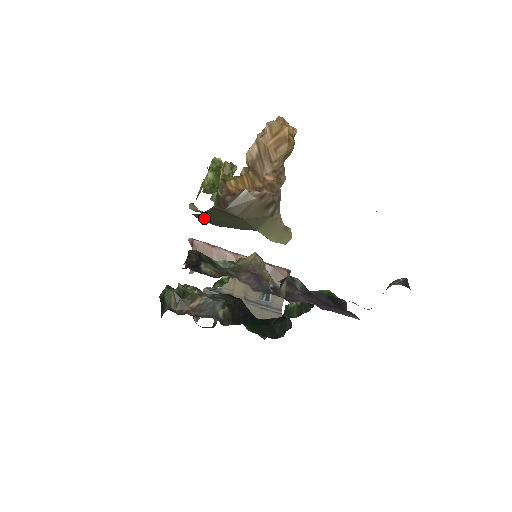
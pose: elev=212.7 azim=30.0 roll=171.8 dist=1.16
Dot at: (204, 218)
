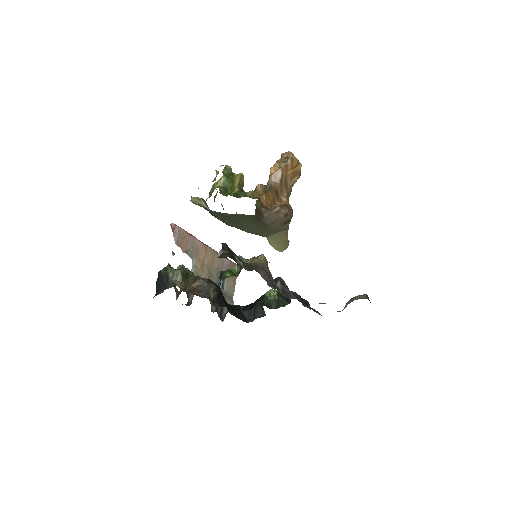
Dot at: (224, 217)
